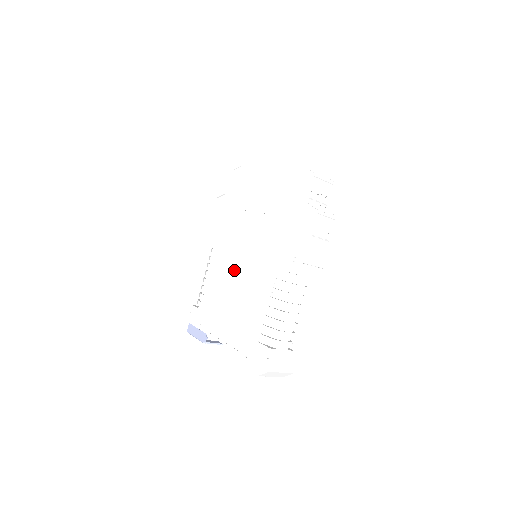
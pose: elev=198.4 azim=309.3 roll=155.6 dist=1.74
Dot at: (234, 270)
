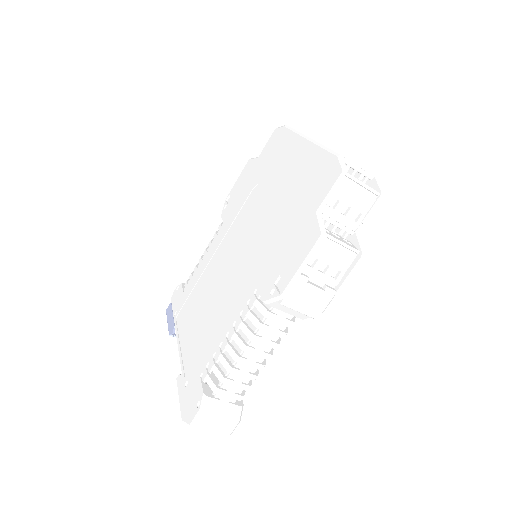
Dot at: (223, 264)
